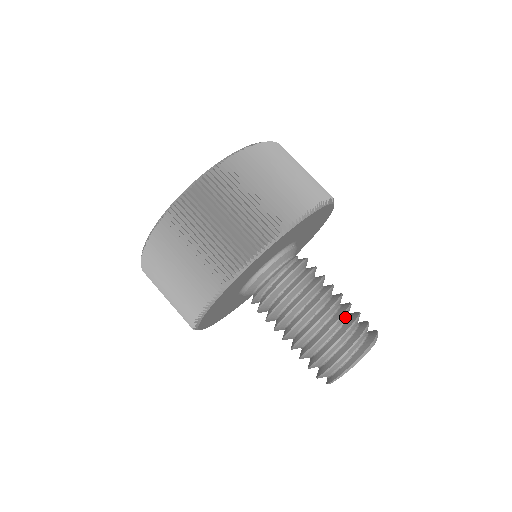
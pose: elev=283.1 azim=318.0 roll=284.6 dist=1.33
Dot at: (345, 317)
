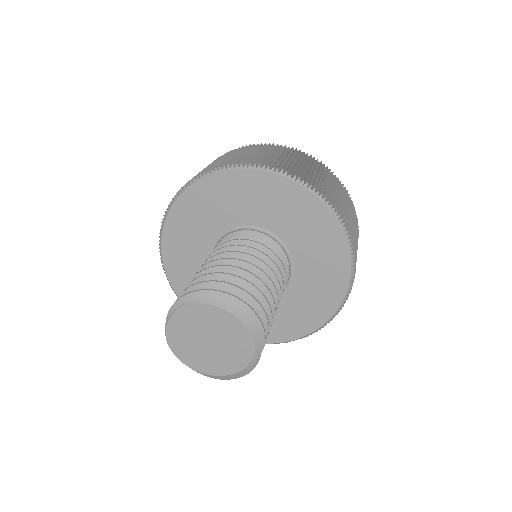
Dot at: occluded
